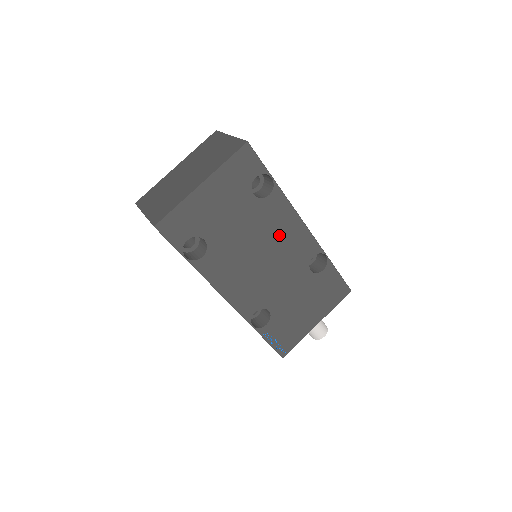
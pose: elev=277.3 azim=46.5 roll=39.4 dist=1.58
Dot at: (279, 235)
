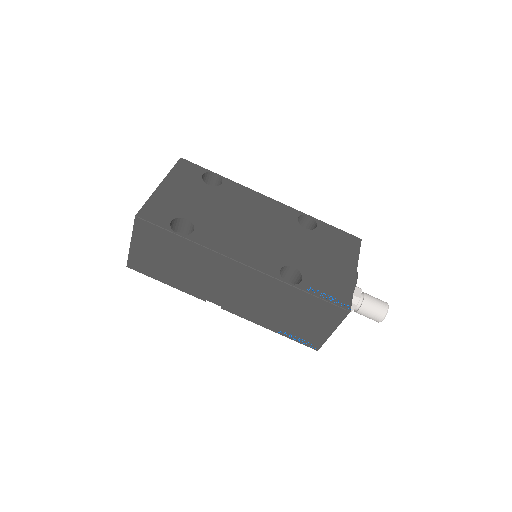
Dot at: (252, 207)
